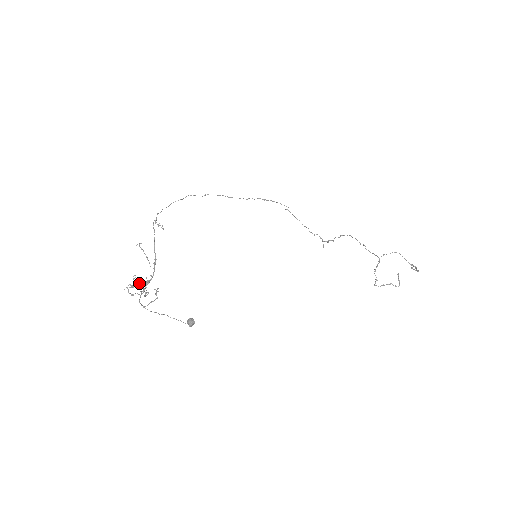
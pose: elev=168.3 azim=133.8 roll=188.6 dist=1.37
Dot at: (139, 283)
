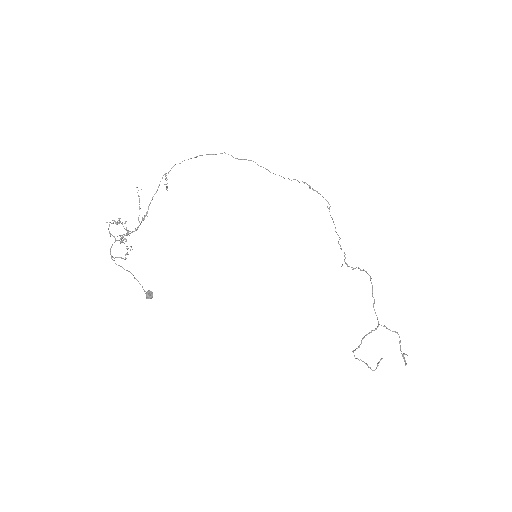
Dot at: (124, 223)
